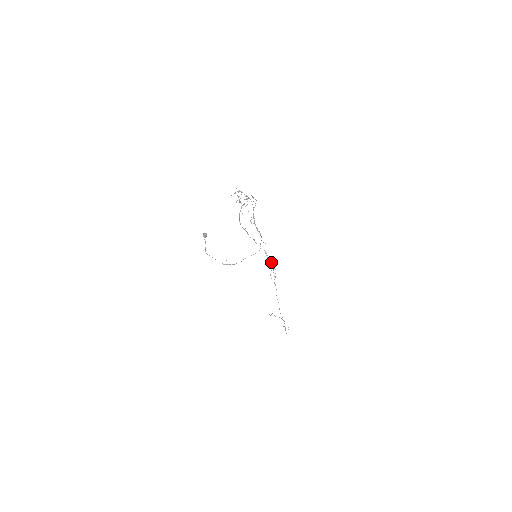
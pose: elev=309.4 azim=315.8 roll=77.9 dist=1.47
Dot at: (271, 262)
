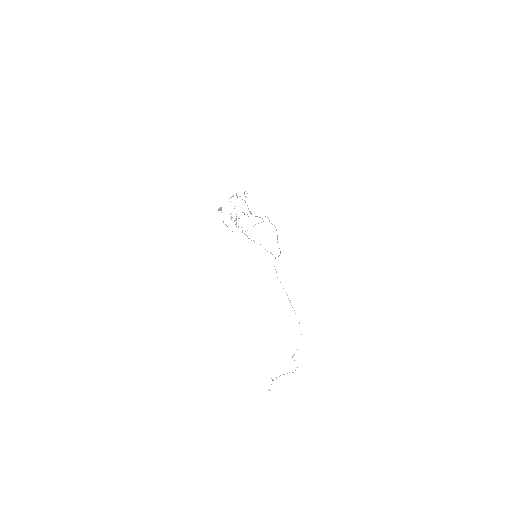
Dot at: (271, 253)
